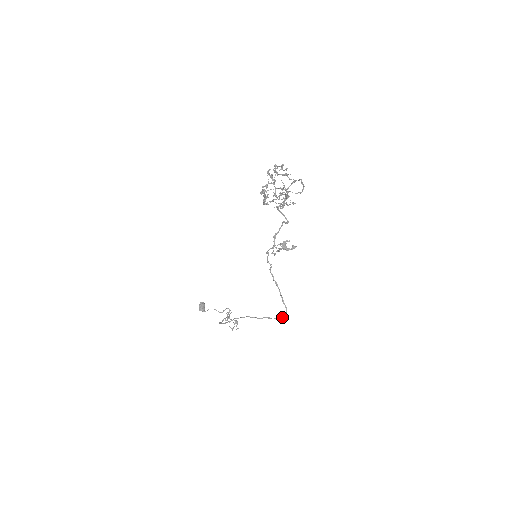
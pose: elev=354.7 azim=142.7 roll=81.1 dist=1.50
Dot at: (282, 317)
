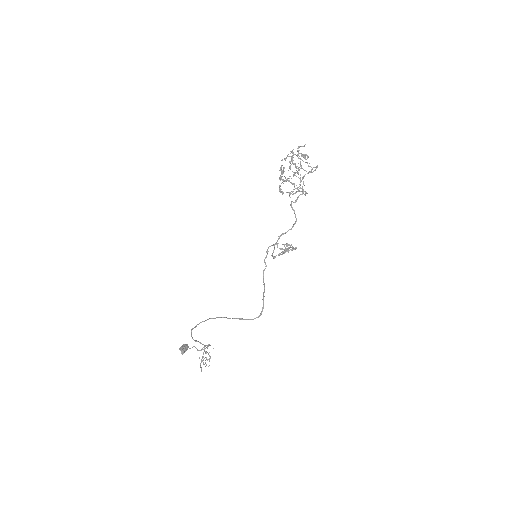
Dot at: (256, 317)
